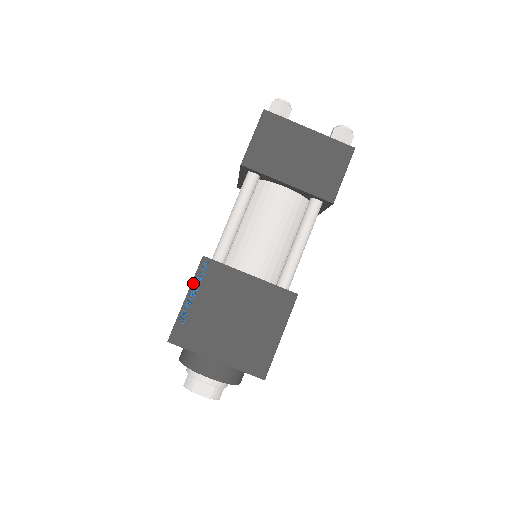
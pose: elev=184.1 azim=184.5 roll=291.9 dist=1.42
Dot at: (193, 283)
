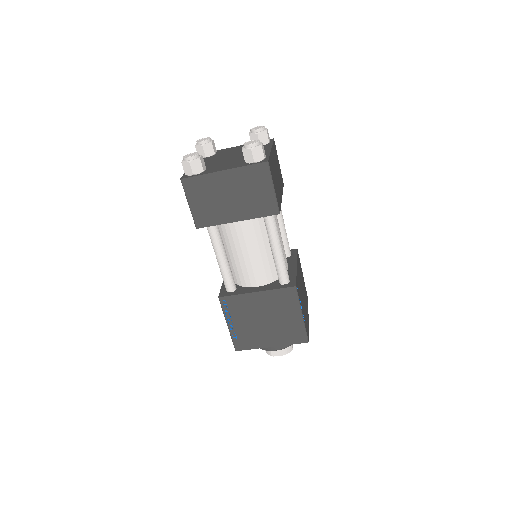
Dot at: (225, 315)
